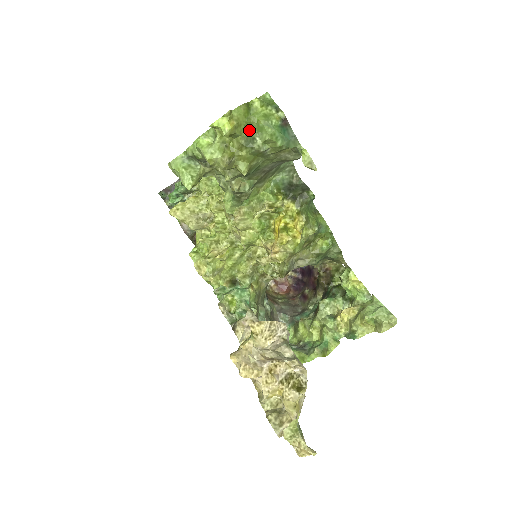
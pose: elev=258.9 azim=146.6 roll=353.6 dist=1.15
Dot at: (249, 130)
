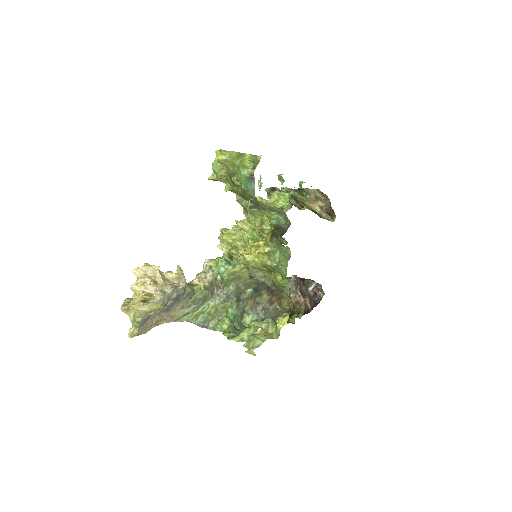
Dot at: (234, 168)
